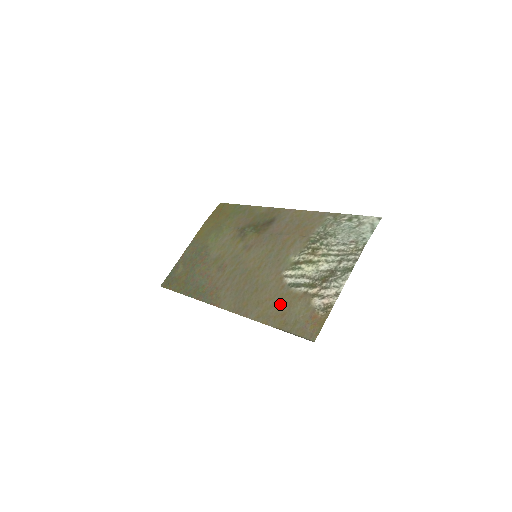
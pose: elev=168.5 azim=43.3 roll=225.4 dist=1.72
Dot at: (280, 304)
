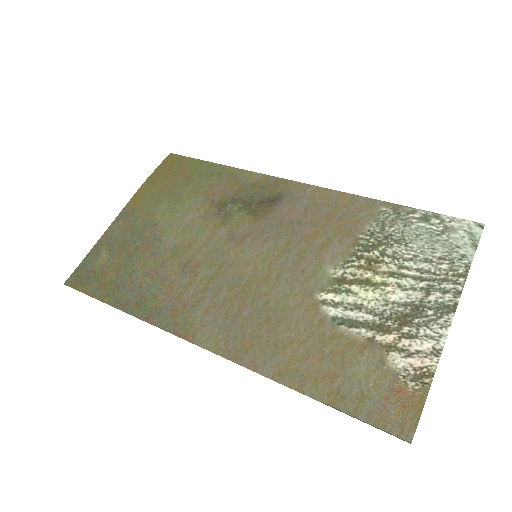
Dot at: (322, 355)
